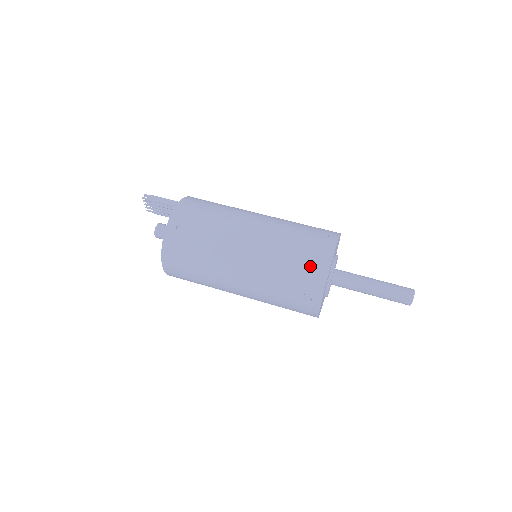
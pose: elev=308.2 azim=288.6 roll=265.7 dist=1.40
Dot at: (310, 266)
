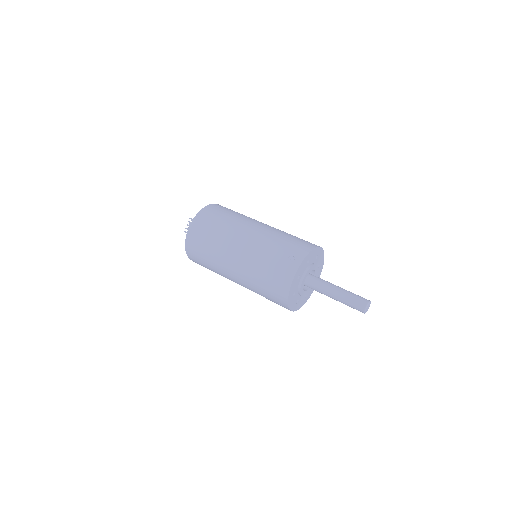
Dot at: (301, 243)
